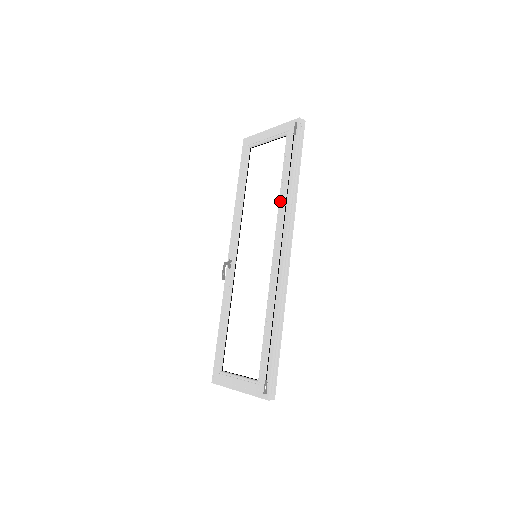
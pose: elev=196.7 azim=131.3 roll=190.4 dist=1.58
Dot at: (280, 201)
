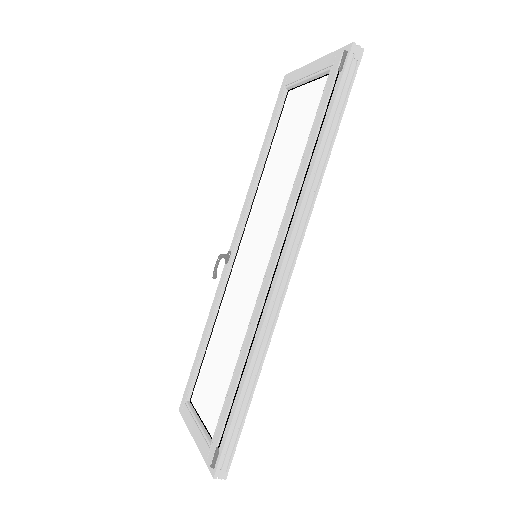
Dot at: (296, 180)
